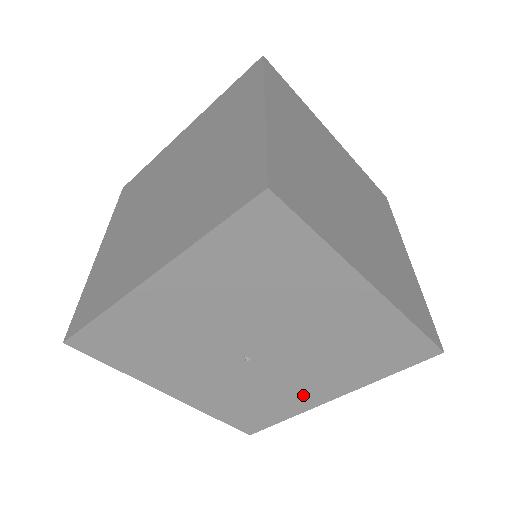
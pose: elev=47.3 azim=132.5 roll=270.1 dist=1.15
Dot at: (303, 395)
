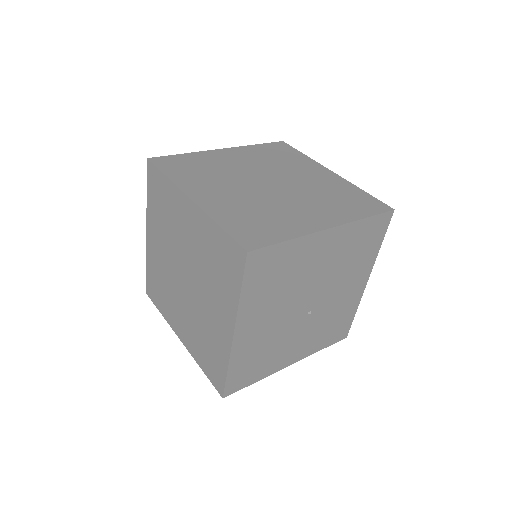
Dot at: (352, 296)
